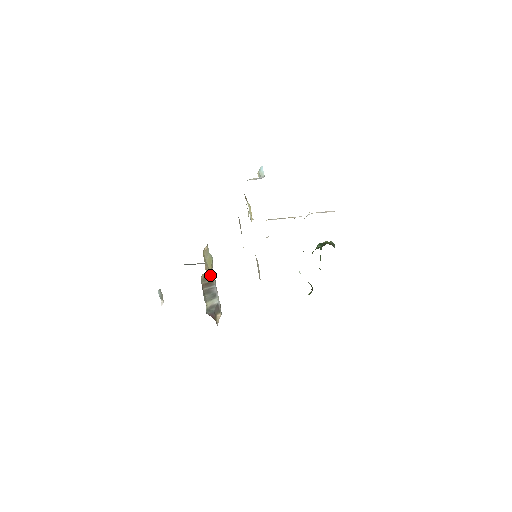
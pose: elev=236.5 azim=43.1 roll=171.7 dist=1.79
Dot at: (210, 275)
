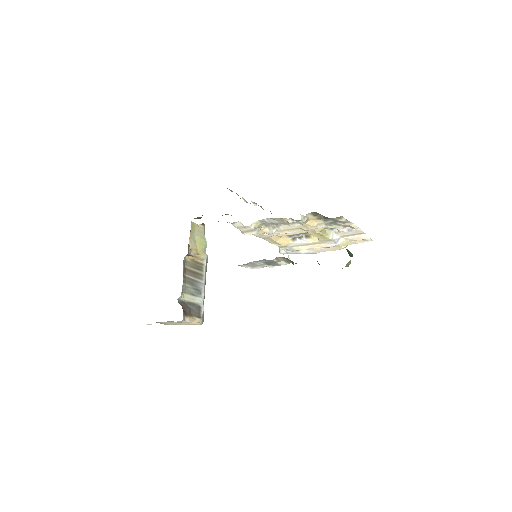
Dot at: (200, 265)
